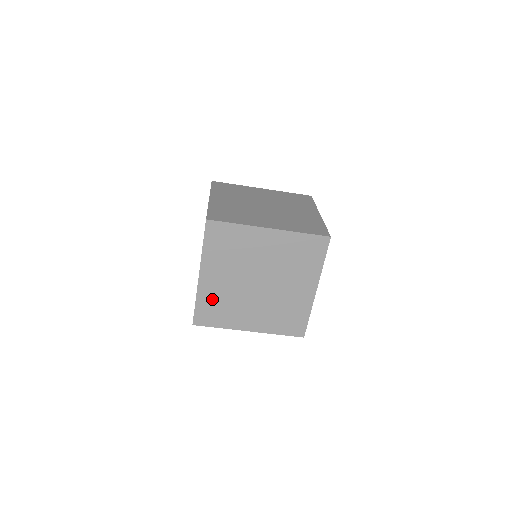
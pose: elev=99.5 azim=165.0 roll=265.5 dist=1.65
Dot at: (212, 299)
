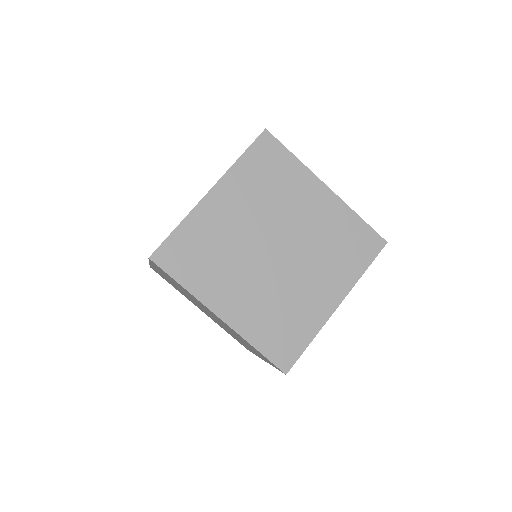
Dot at: (203, 235)
